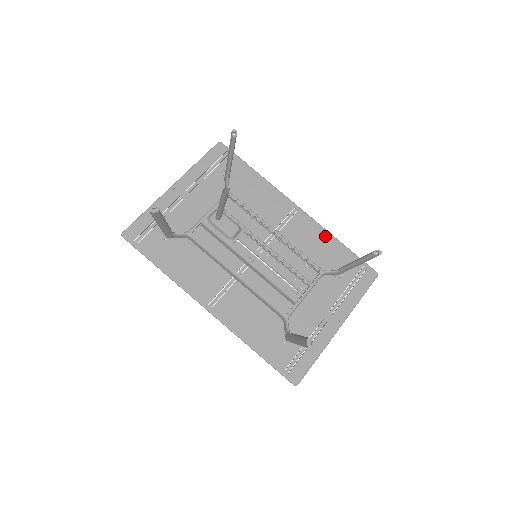
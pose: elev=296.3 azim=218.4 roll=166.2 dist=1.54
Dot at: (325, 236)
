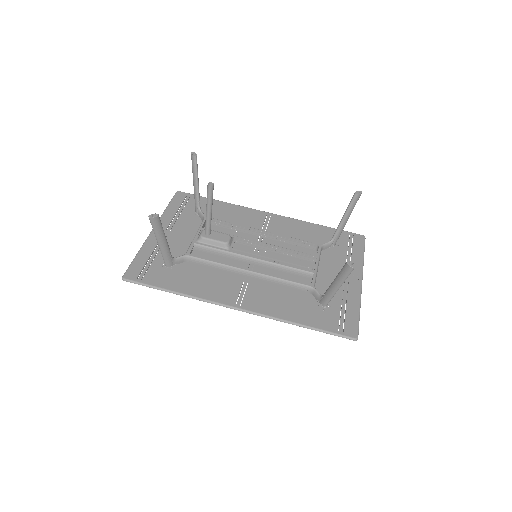
Dot at: (305, 225)
